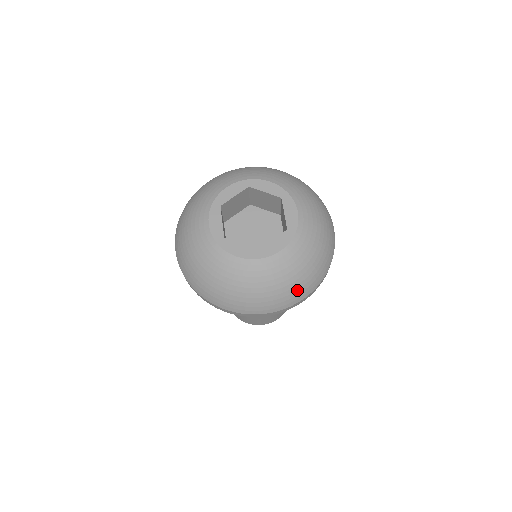
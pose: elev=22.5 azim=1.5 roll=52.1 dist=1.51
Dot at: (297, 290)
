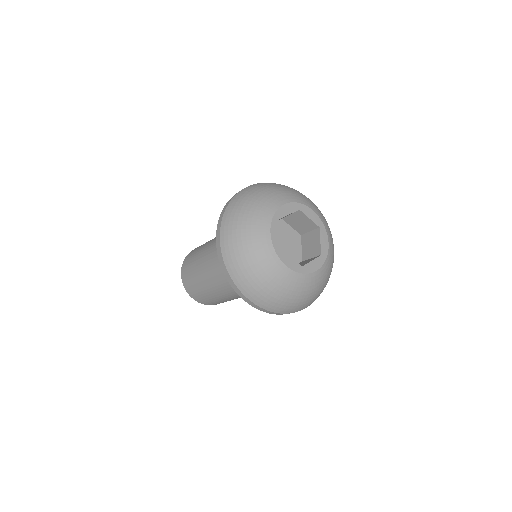
Dot at: (310, 301)
